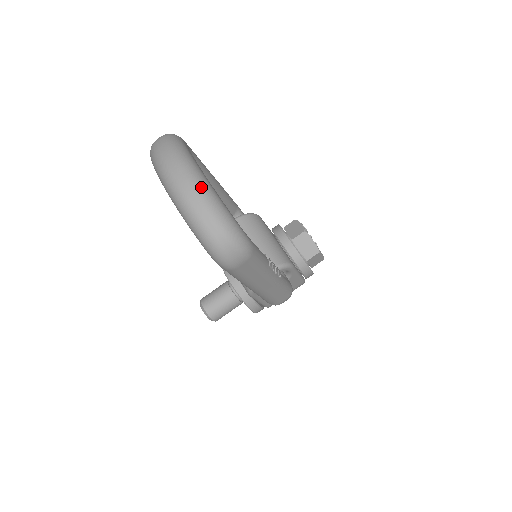
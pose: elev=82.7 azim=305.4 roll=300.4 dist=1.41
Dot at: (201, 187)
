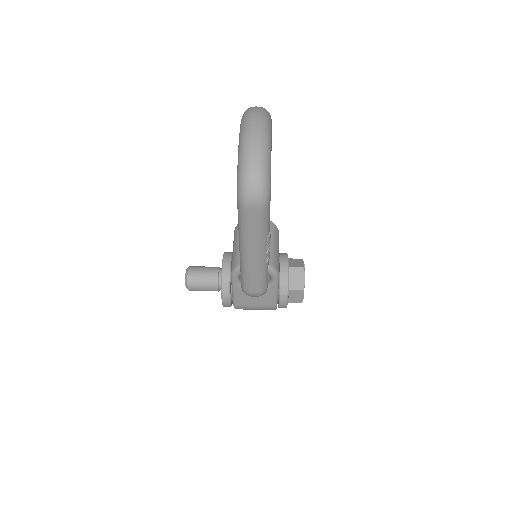
Dot at: (265, 139)
